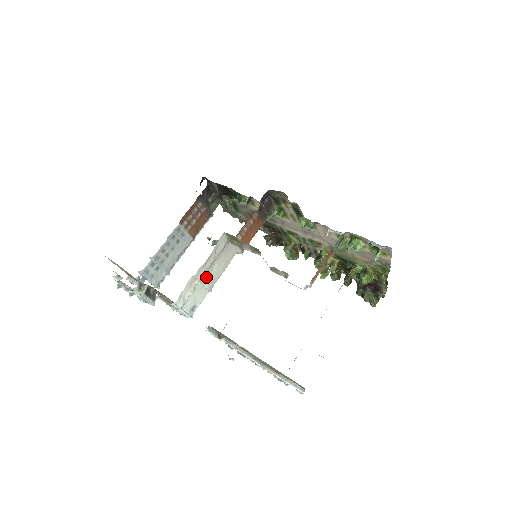
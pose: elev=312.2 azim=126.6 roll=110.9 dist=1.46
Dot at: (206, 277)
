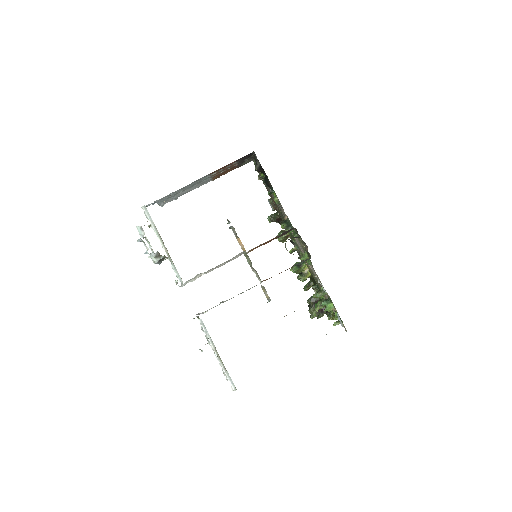
Dot at: occluded
